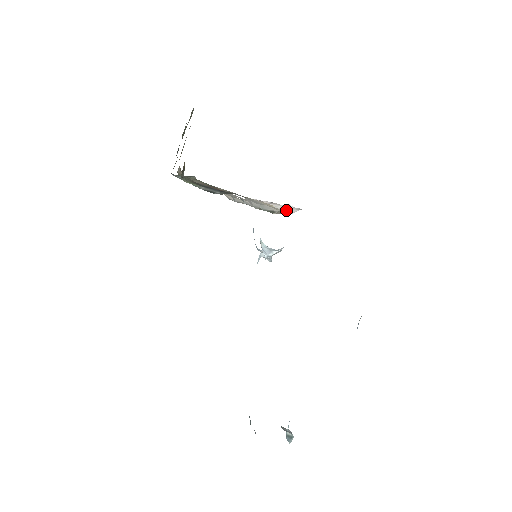
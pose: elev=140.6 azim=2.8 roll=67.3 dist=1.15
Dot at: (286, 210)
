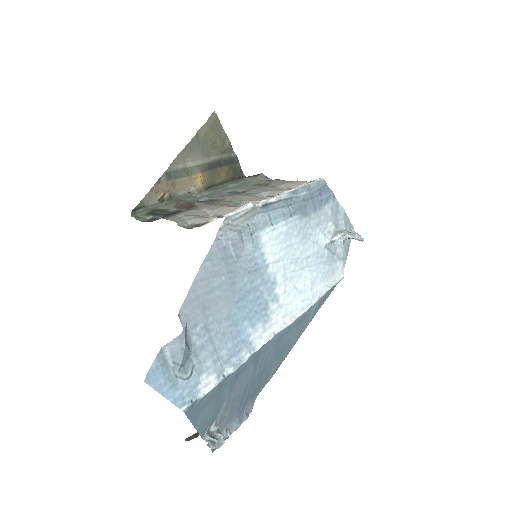
Dot at: (224, 216)
